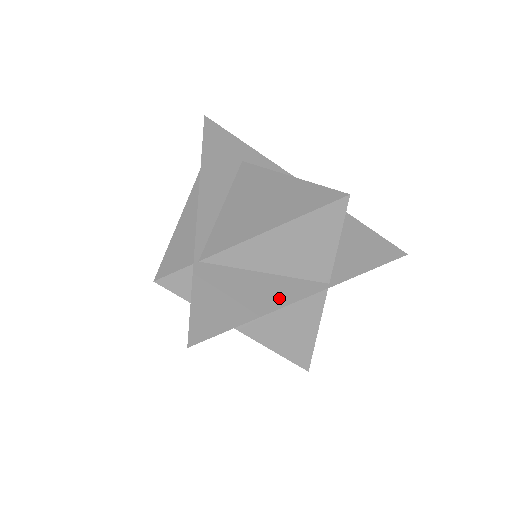
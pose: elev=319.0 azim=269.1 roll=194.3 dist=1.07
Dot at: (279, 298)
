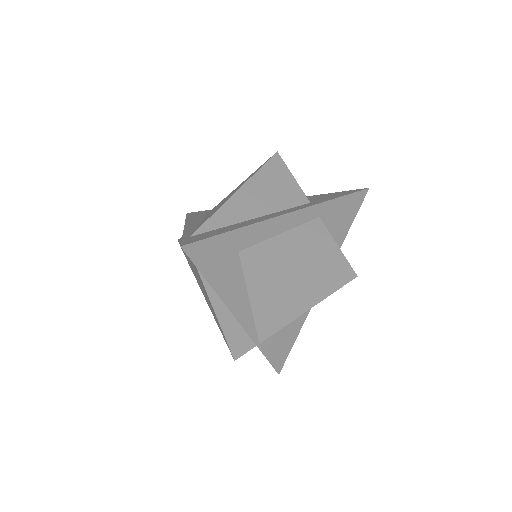
Dot at: occluded
